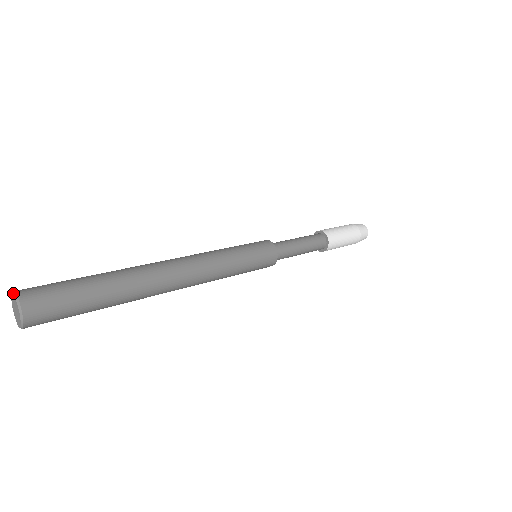
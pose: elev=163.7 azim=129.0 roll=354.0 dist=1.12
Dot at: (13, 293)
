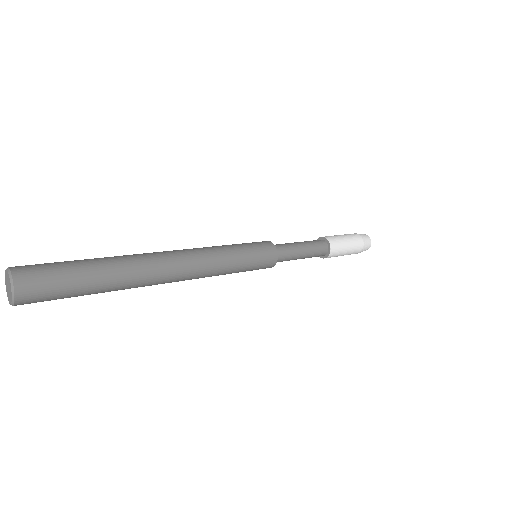
Dot at: (5, 272)
